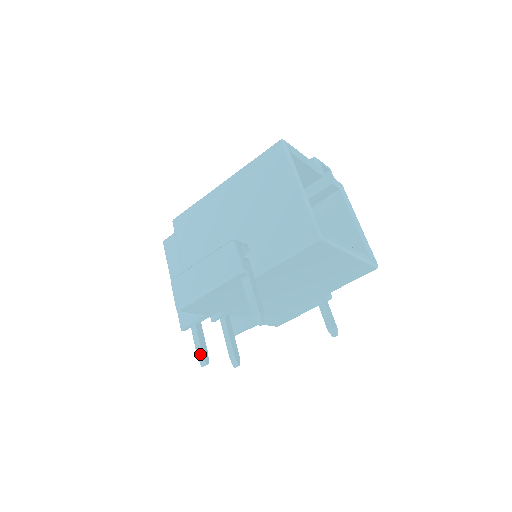
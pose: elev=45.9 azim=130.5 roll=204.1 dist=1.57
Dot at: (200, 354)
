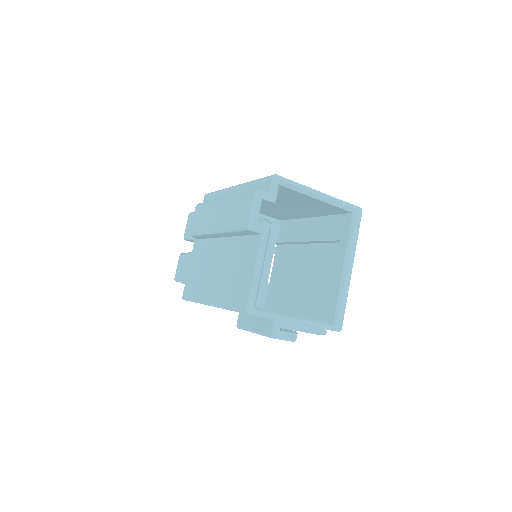
Dot at: occluded
